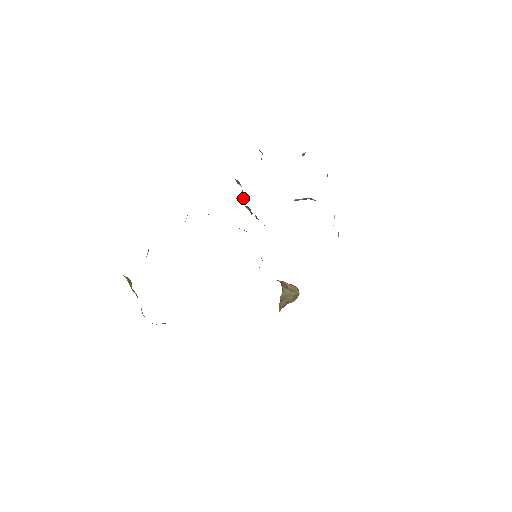
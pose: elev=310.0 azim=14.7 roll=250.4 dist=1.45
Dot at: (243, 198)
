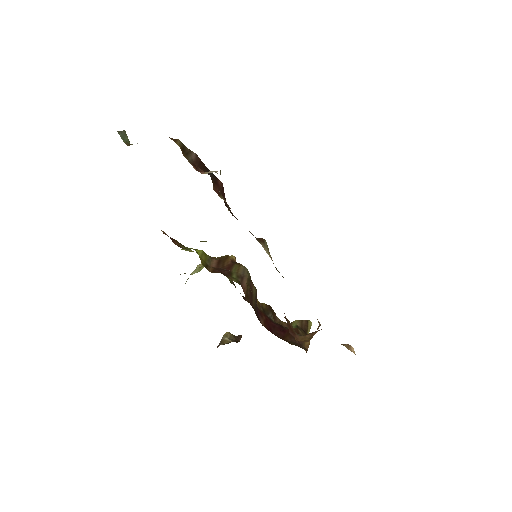
Dot at: occluded
